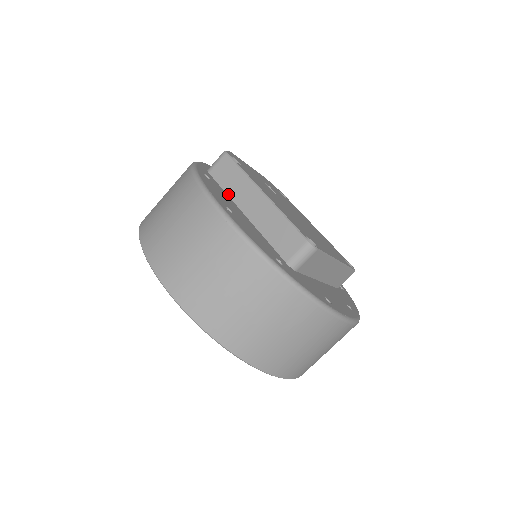
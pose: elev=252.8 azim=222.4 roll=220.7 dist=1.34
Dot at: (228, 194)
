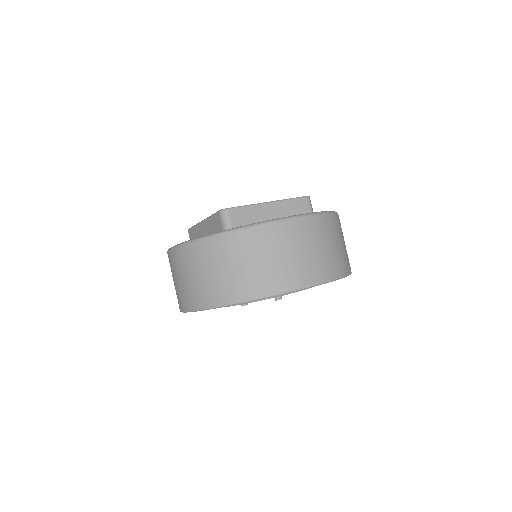
Dot at: occluded
